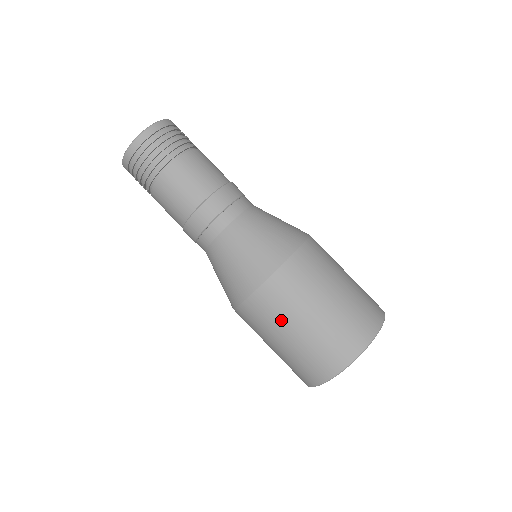
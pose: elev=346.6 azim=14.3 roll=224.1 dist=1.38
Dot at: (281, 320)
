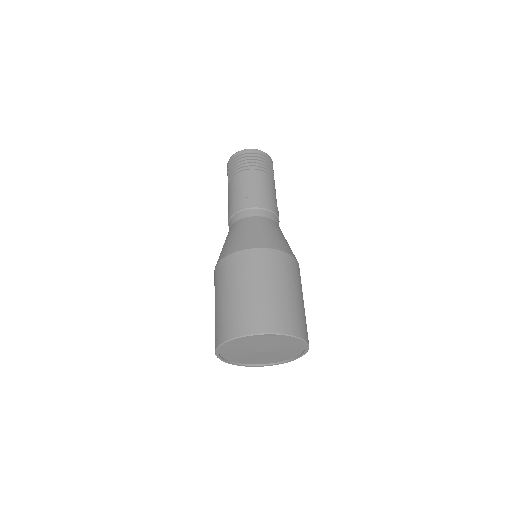
Dot at: (228, 281)
